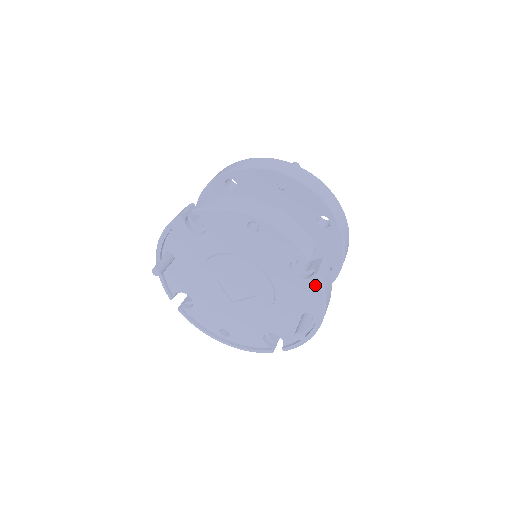
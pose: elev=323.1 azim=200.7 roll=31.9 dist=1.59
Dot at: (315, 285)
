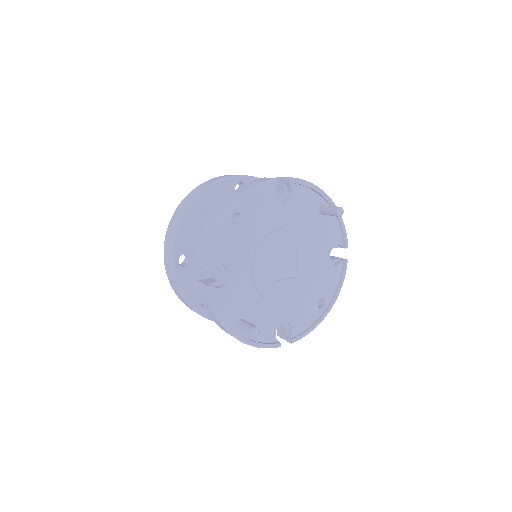
Dot at: (298, 187)
